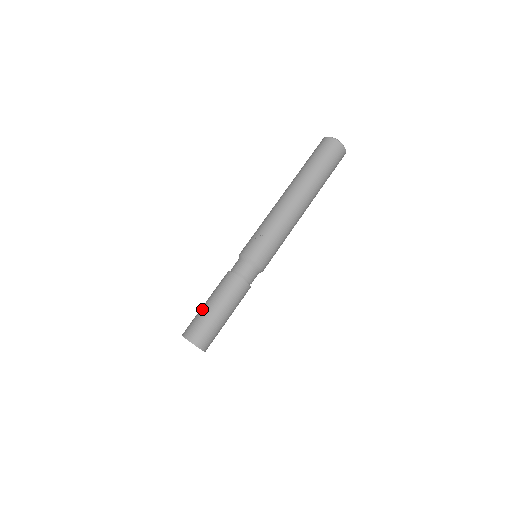
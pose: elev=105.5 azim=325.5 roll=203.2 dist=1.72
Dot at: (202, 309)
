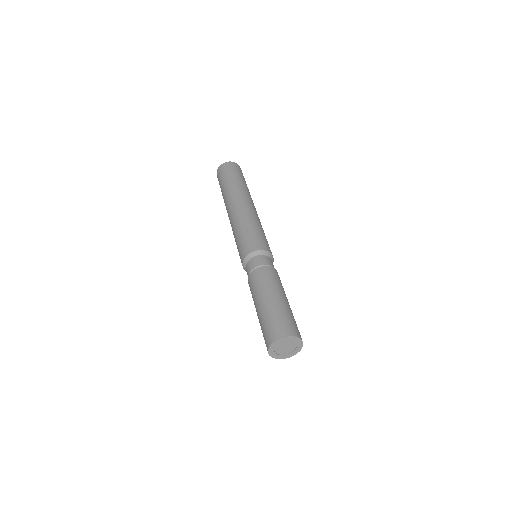
Dot at: (266, 308)
